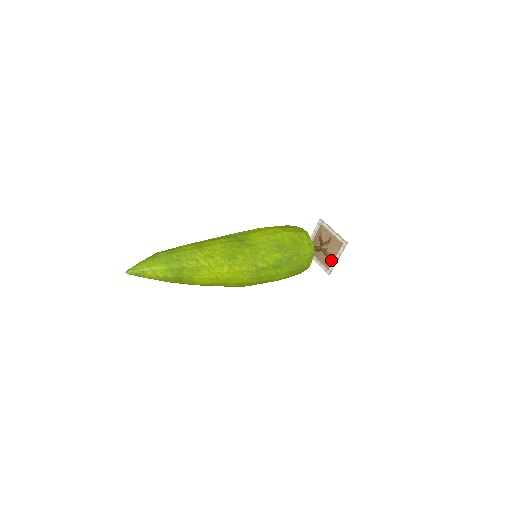
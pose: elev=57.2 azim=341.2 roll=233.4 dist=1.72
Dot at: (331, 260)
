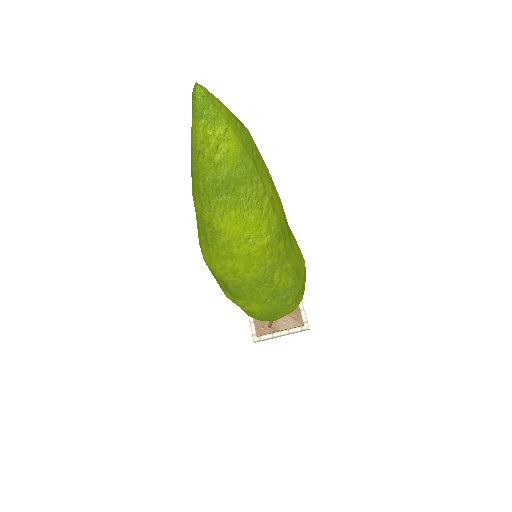
Dot at: (271, 329)
